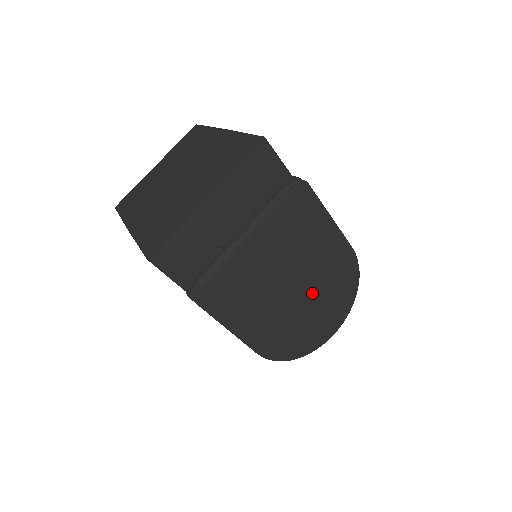
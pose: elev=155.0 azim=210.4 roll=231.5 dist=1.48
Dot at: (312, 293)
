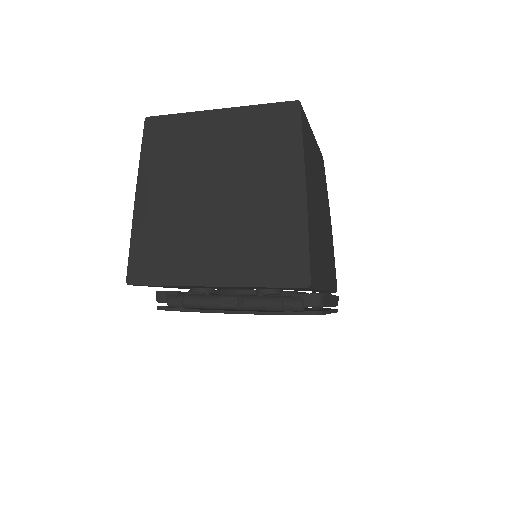
Dot at: occluded
